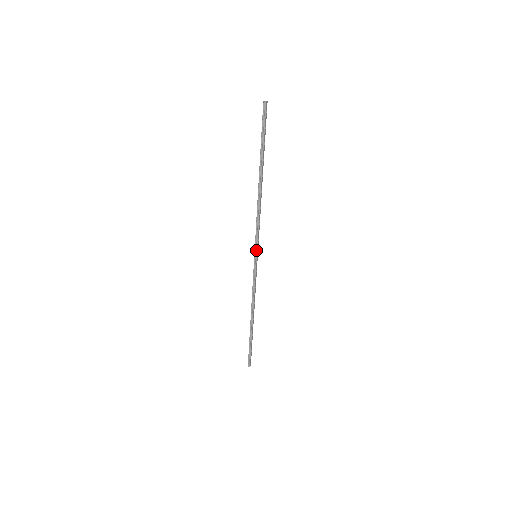
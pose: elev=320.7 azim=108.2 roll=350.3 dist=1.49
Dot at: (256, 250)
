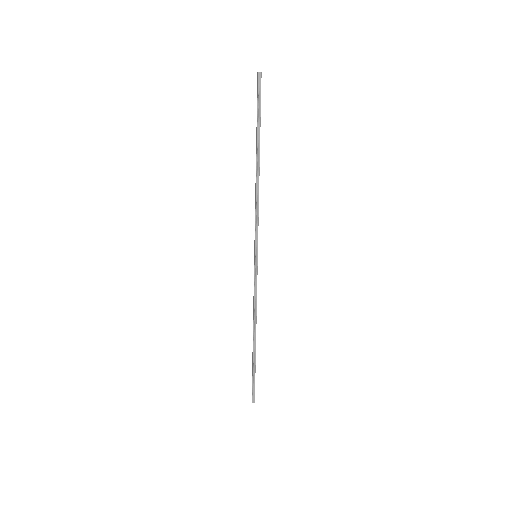
Dot at: (257, 248)
